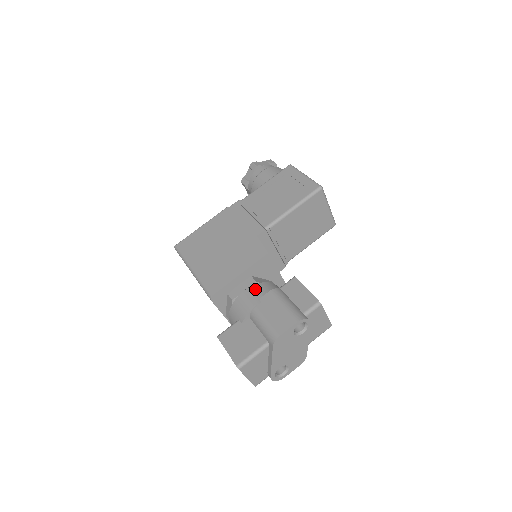
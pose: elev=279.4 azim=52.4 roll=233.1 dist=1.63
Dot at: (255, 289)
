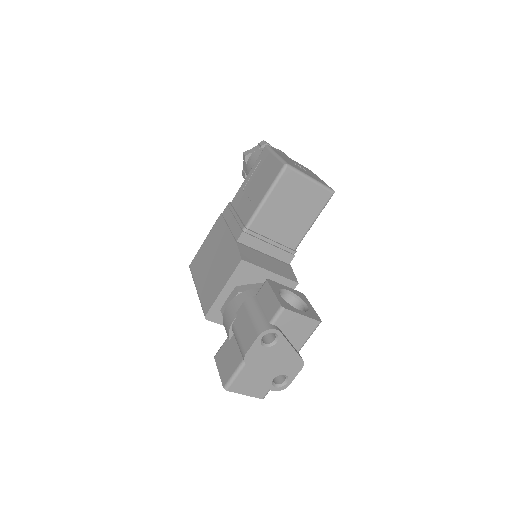
Dot at: (235, 302)
